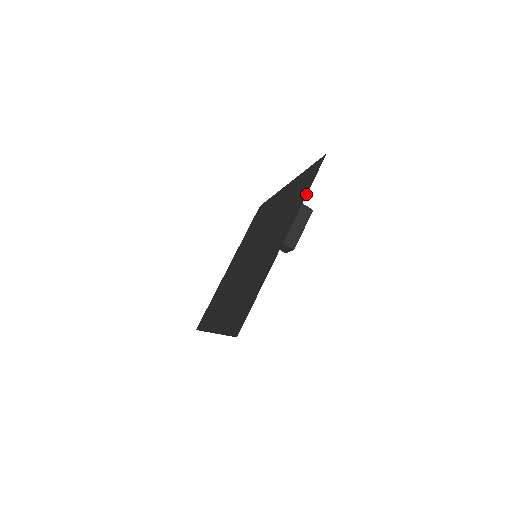
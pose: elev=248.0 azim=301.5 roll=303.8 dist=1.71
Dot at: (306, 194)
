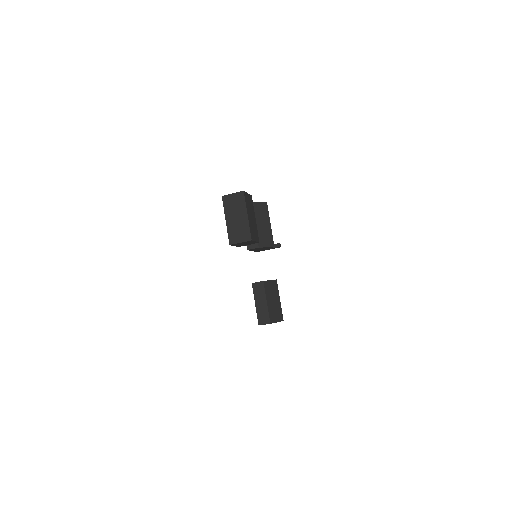
Dot at: occluded
